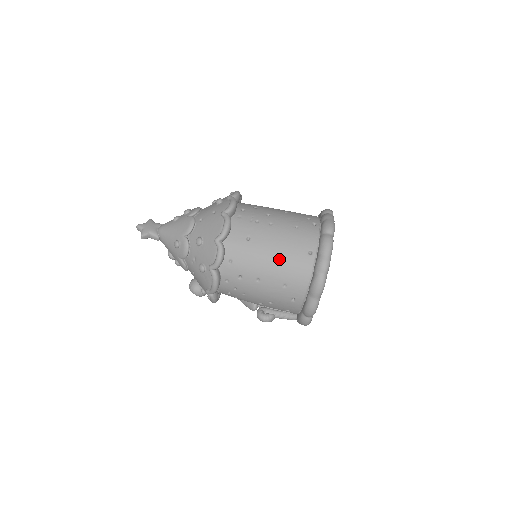
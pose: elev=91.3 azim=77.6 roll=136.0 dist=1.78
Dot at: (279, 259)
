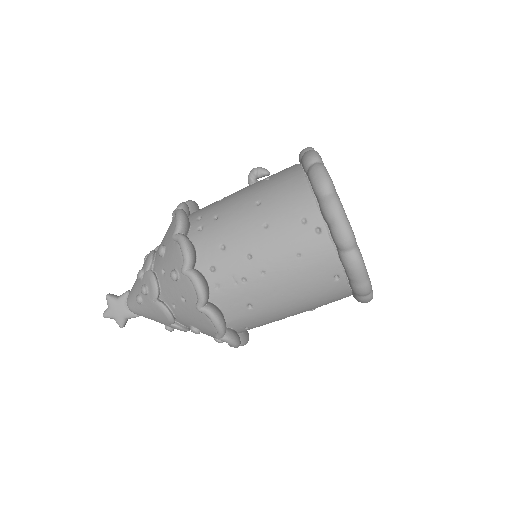
Dot at: (302, 303)
